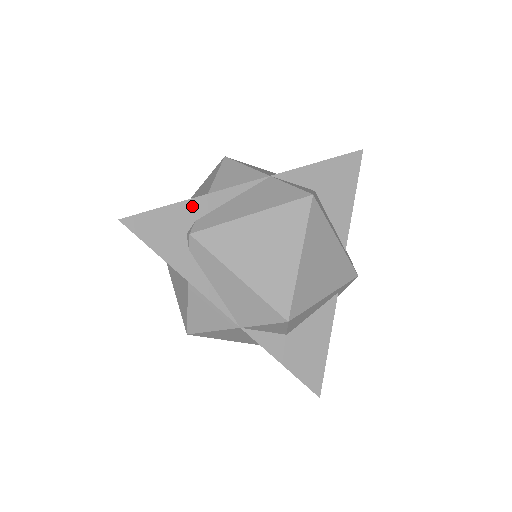
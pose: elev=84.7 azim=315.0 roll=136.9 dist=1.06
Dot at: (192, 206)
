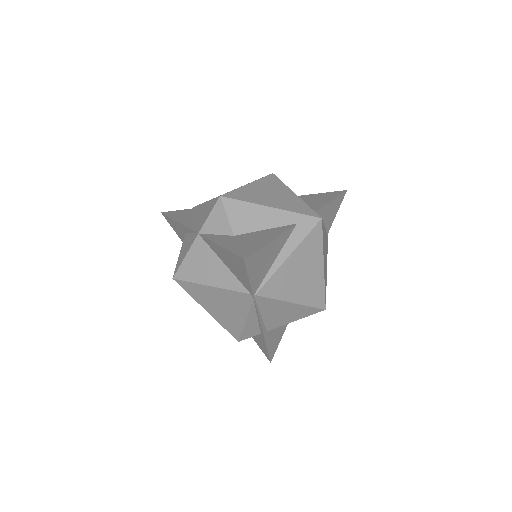
Dot at: occluded
